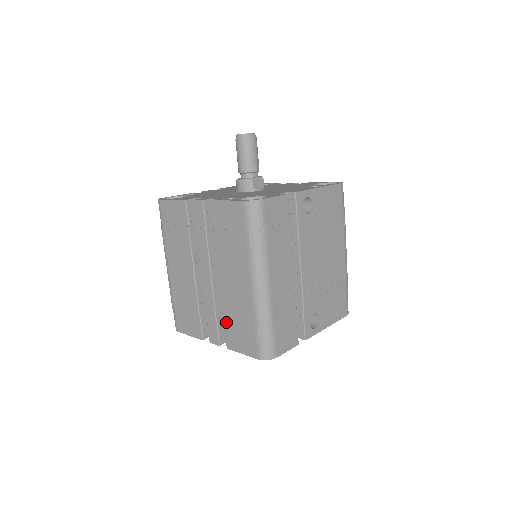
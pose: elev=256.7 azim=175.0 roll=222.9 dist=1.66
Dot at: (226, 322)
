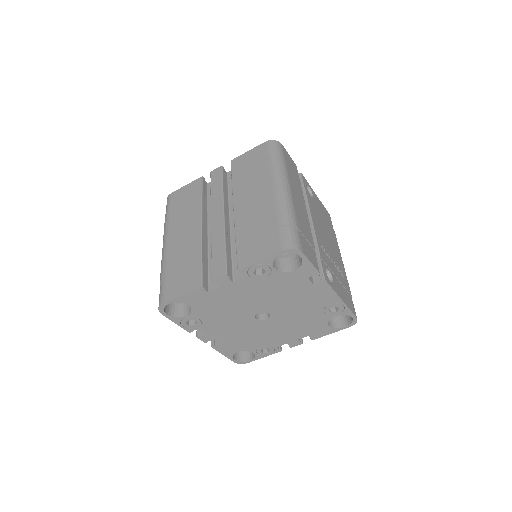
Dot at: (239, 242)
